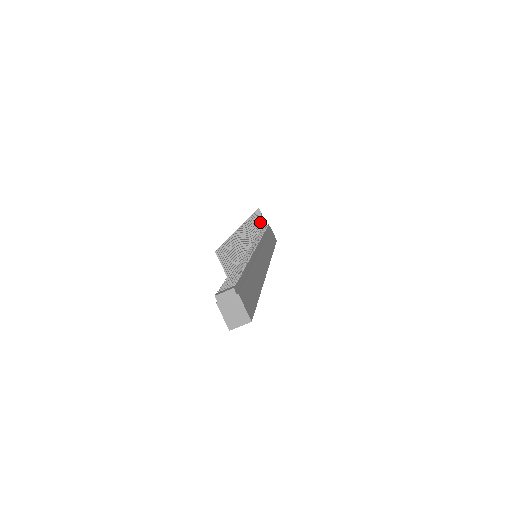
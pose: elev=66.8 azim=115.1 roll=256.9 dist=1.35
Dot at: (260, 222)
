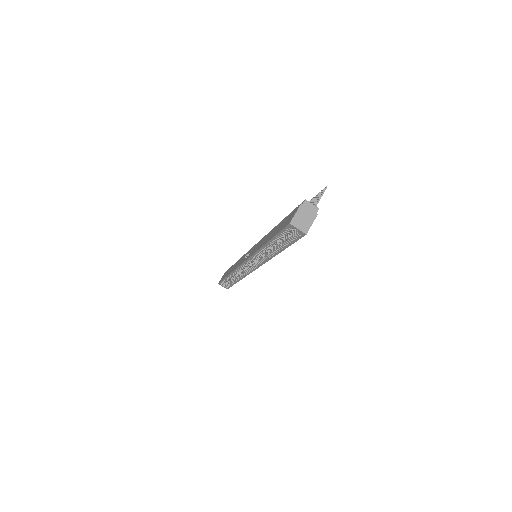
Dot at: occluded
